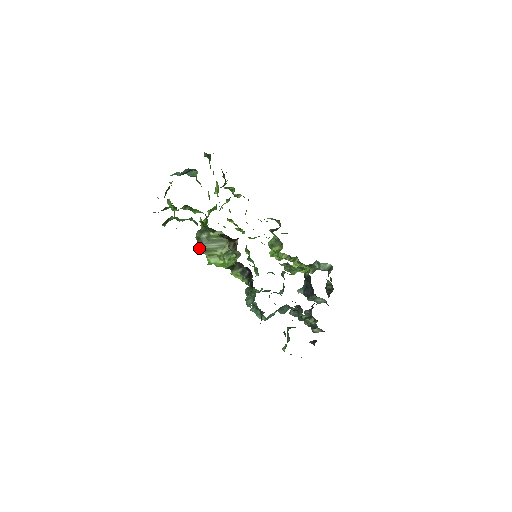
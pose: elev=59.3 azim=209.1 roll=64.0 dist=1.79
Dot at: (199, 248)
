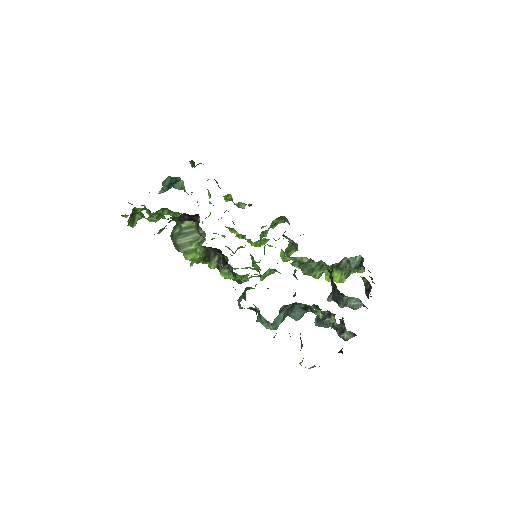
Dot at: (174, 246)
